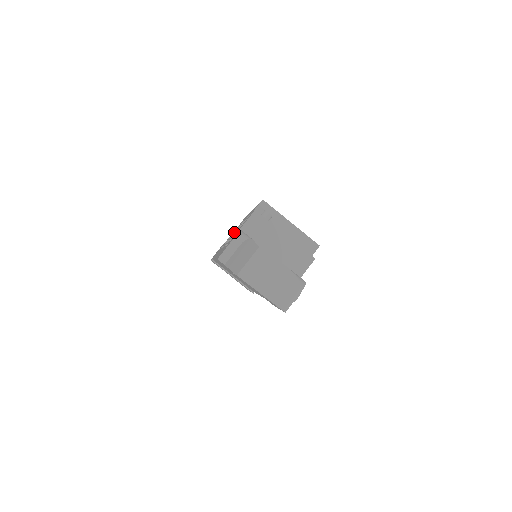
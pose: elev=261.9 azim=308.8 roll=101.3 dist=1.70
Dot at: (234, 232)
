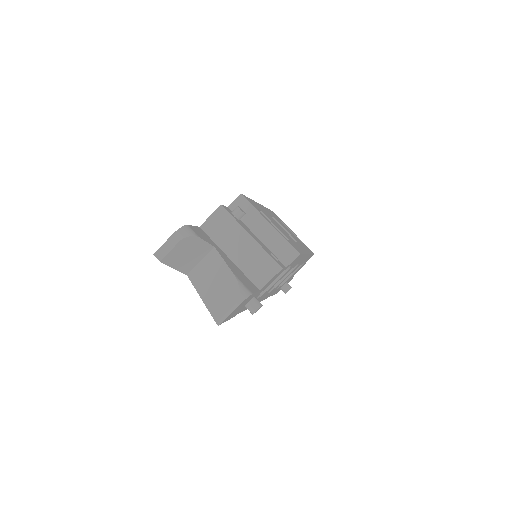
Dot at: occluded
